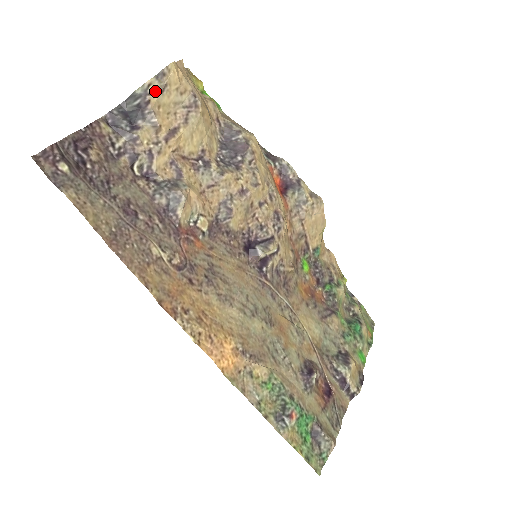
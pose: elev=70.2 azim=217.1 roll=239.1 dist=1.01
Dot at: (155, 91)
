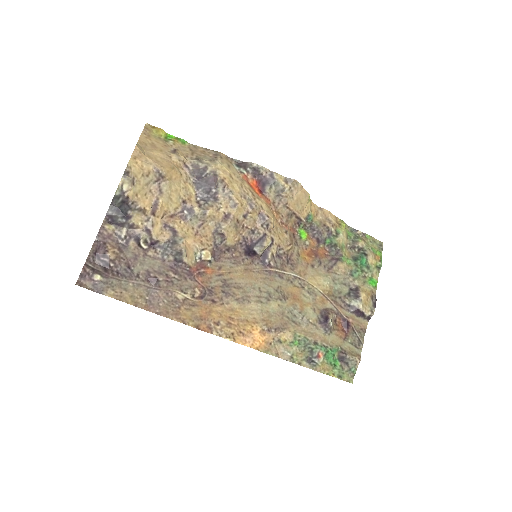
Dot at: (128, 187)
